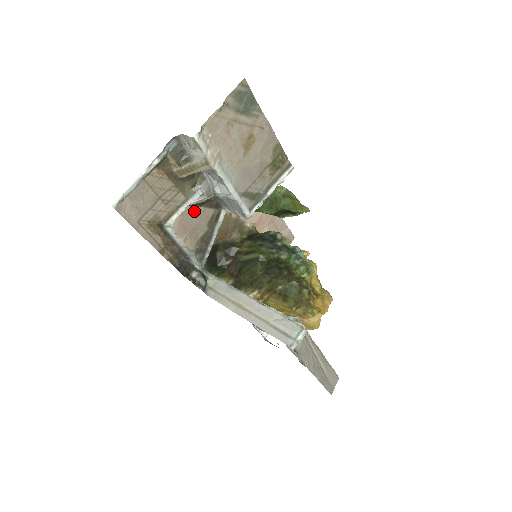
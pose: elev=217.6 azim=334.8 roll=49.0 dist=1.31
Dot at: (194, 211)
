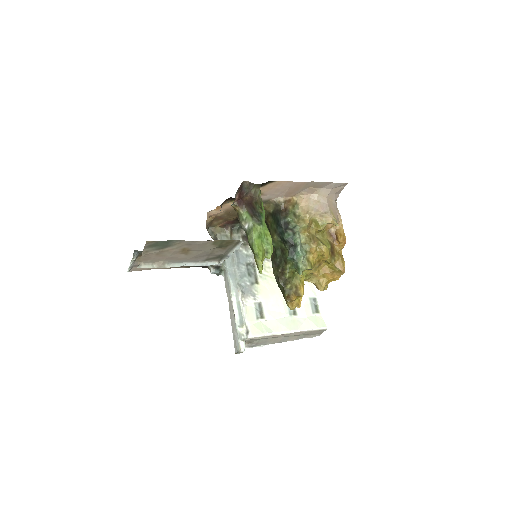
Dot at: occluded
